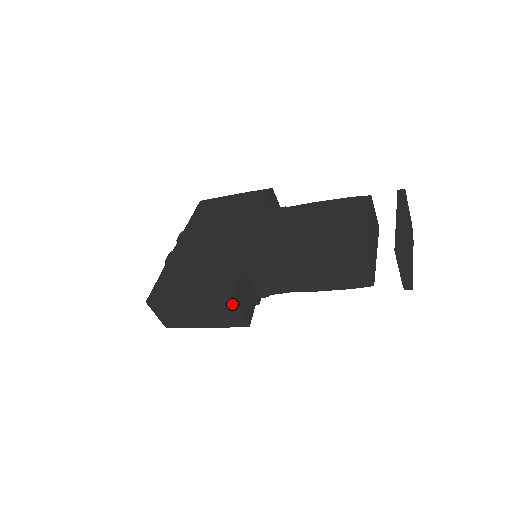
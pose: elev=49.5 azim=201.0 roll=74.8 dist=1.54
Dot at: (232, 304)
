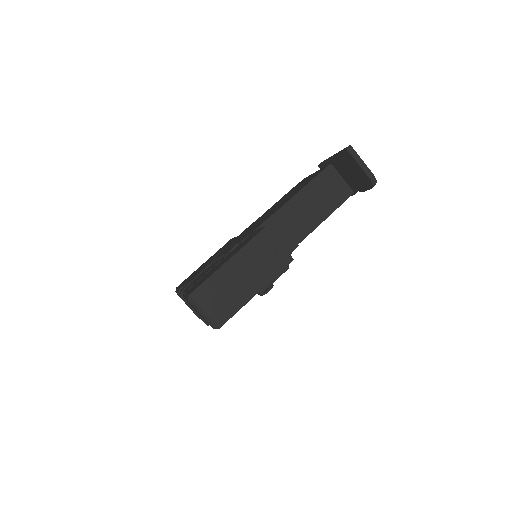
Dot at: (269, 236)
